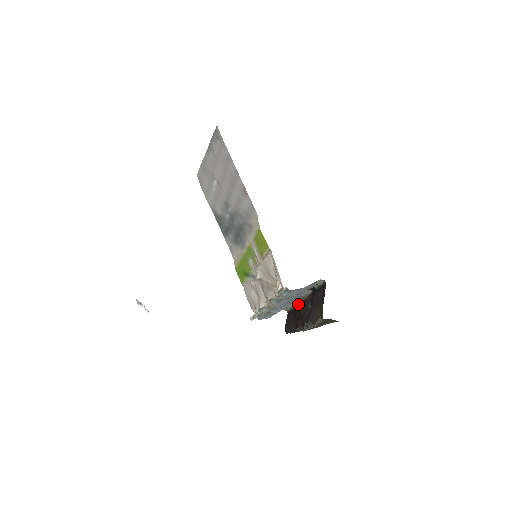
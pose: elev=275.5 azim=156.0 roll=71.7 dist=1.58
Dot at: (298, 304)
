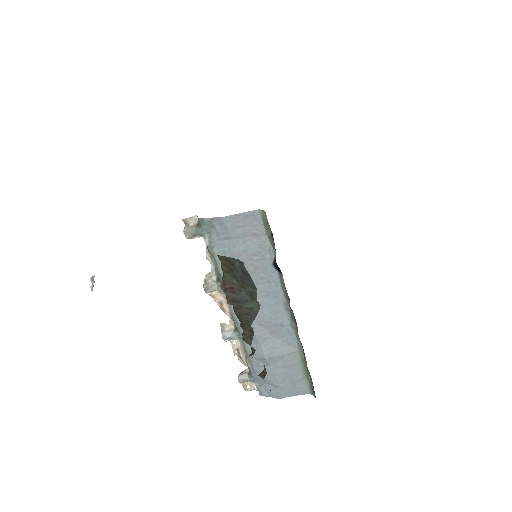
Dot at: (301, 347)
